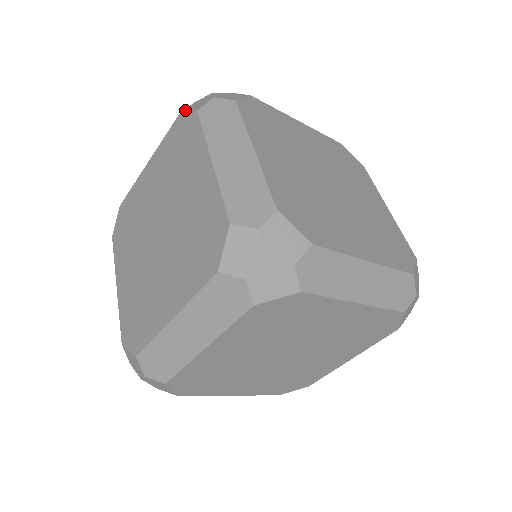
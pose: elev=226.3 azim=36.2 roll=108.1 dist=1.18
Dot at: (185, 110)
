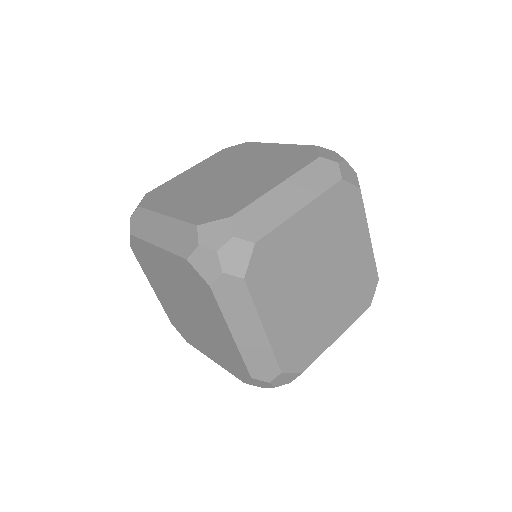
Dot at: occluded
